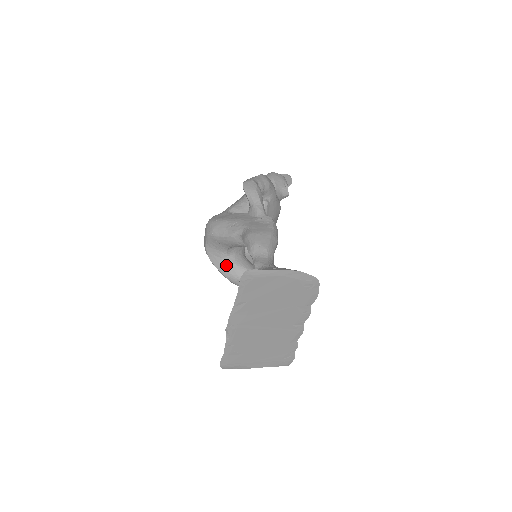
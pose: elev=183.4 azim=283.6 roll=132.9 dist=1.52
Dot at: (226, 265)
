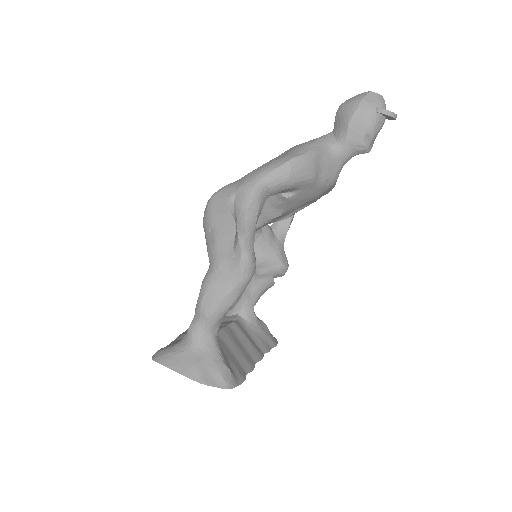
Dot at: occluded
